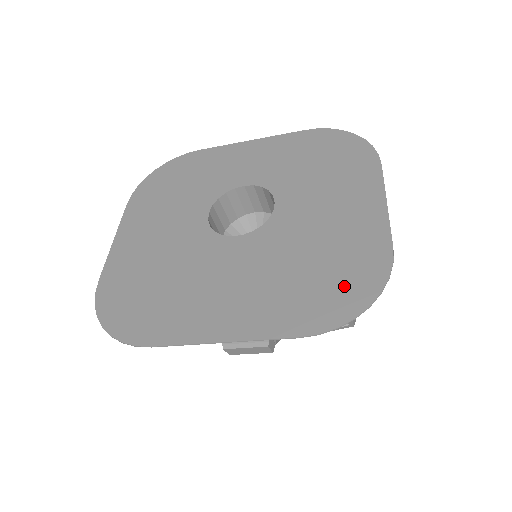
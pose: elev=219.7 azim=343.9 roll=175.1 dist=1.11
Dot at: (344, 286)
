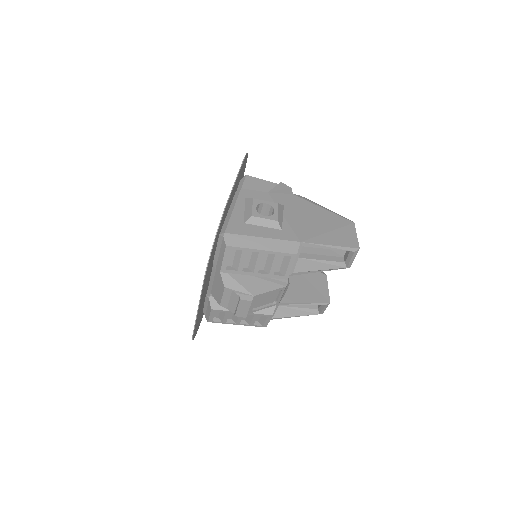
Dot at: occluded
